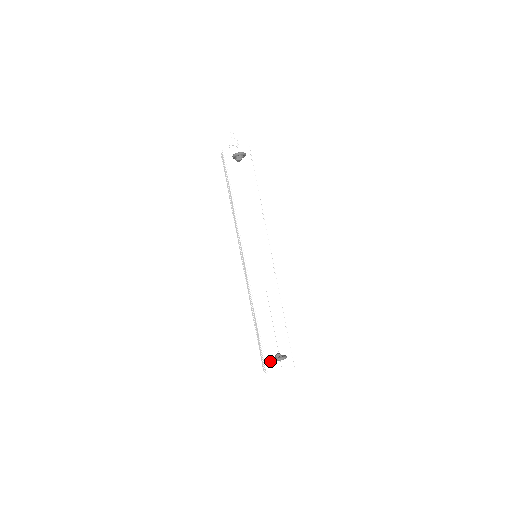
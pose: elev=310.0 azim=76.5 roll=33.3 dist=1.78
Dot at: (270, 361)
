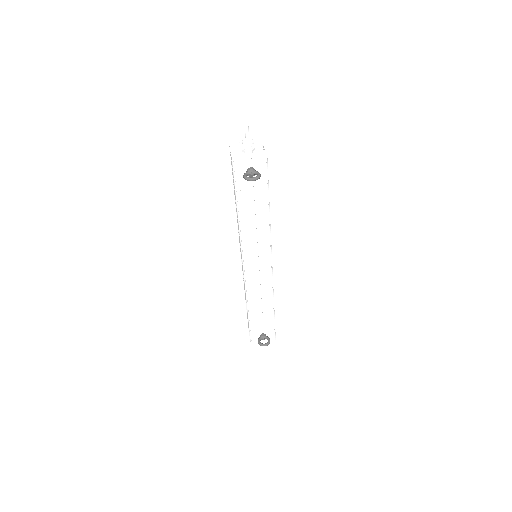
Dot at: (255, 338)
